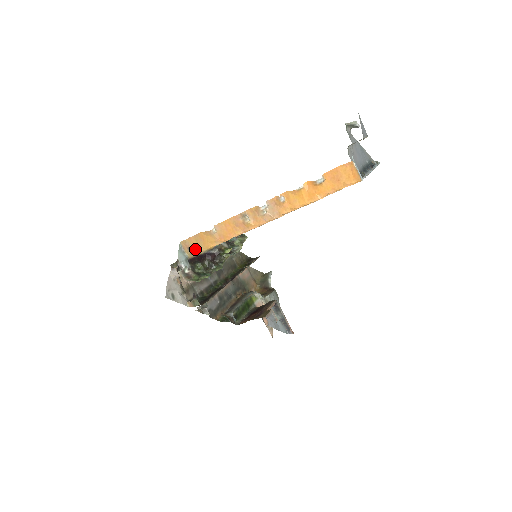
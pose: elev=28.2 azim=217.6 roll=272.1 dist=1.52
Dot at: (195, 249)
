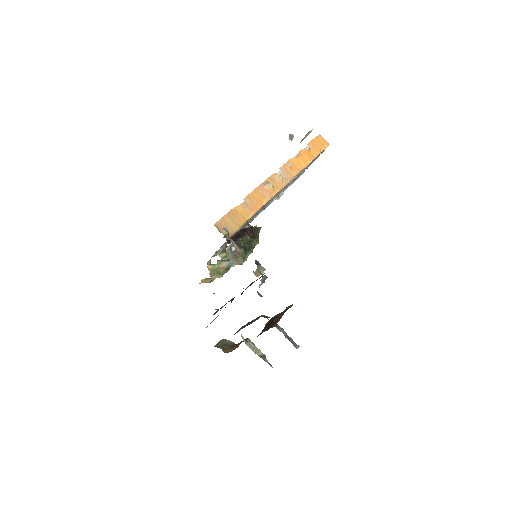
Dot at: (231, 227)
